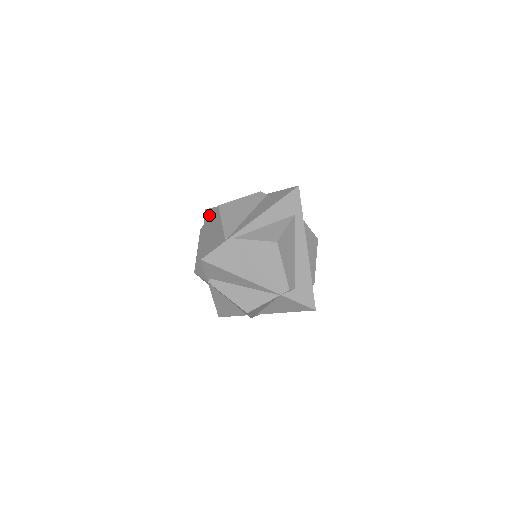
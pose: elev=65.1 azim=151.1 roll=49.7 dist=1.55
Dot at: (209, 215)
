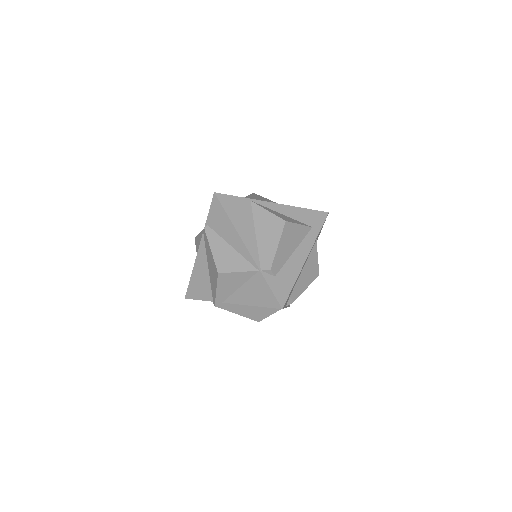
Dot at: occluded
